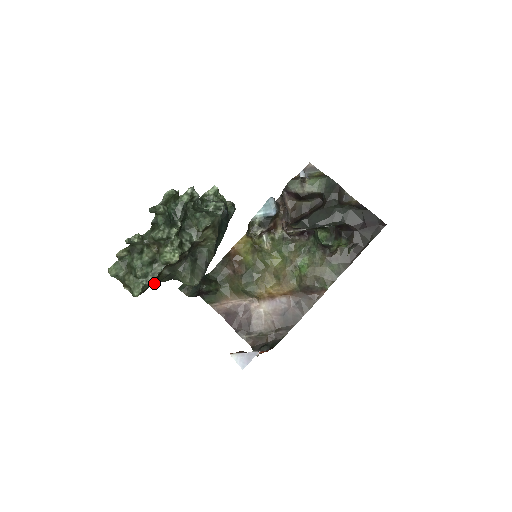
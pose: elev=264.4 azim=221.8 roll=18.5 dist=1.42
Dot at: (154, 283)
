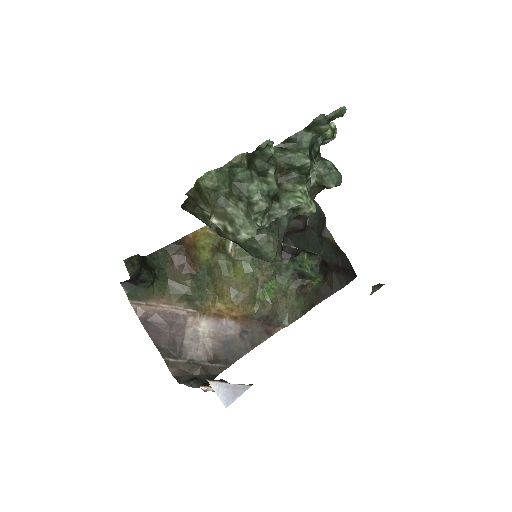
Dot at: occluded
